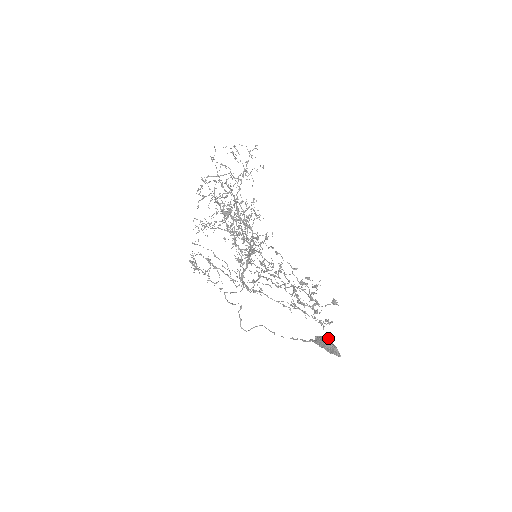
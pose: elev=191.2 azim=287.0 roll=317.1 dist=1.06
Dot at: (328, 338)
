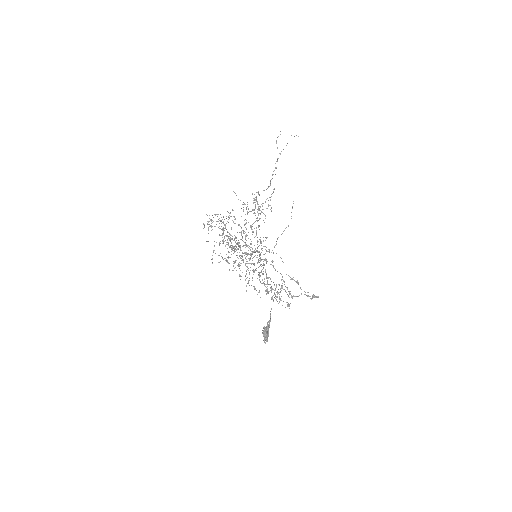
Dot at: (267, 329)
